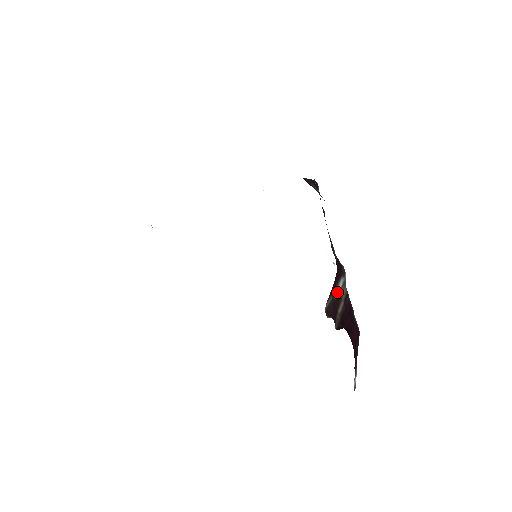
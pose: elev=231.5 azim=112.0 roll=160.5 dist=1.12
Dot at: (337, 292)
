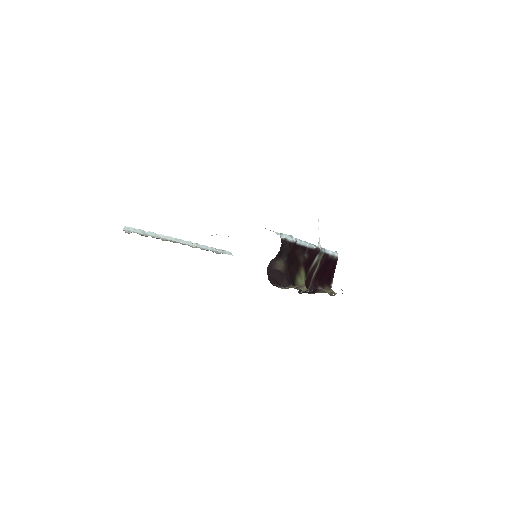
Dot at: (312, 266)
